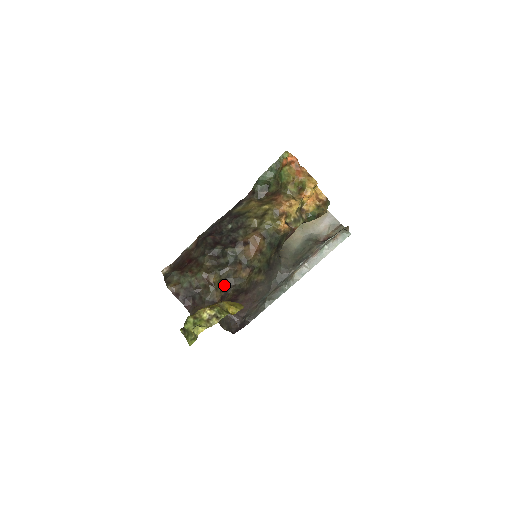
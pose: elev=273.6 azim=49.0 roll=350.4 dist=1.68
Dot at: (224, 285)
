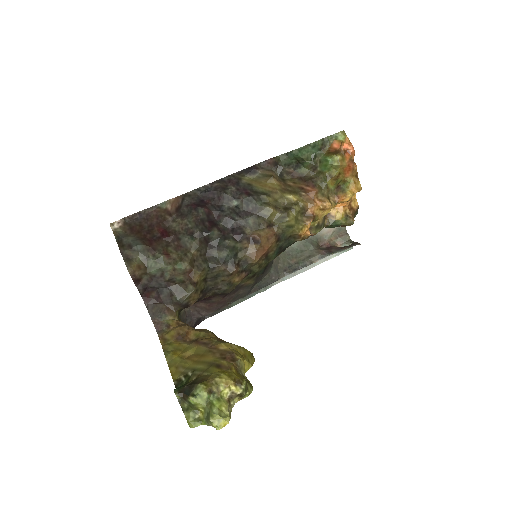
Dot at: (206, 285)
